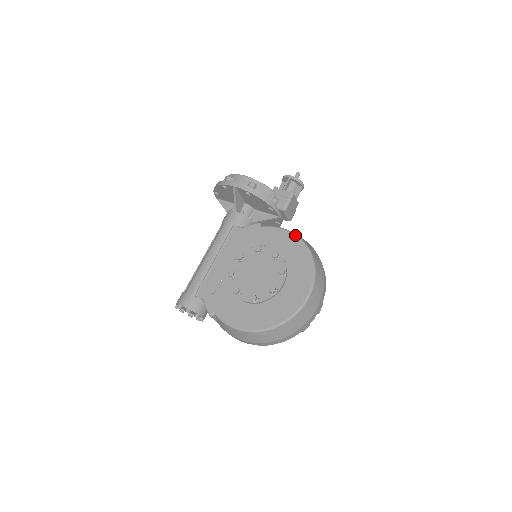
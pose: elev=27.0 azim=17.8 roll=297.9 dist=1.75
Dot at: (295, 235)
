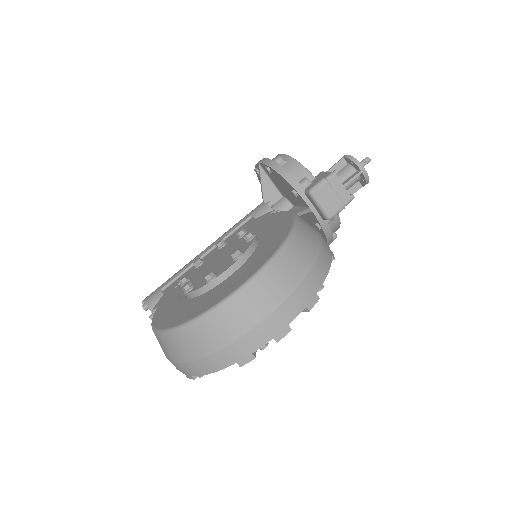
Dot at: (293, 215)
